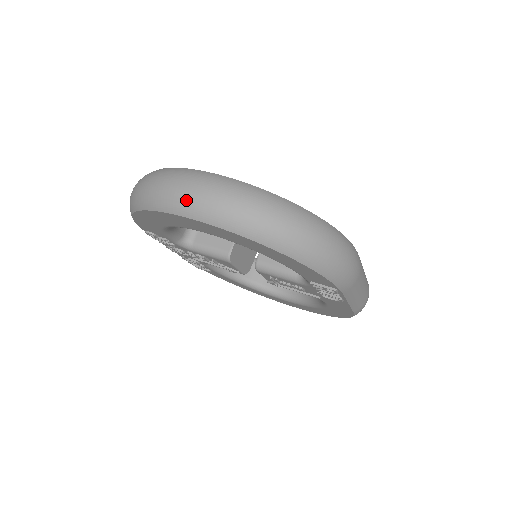
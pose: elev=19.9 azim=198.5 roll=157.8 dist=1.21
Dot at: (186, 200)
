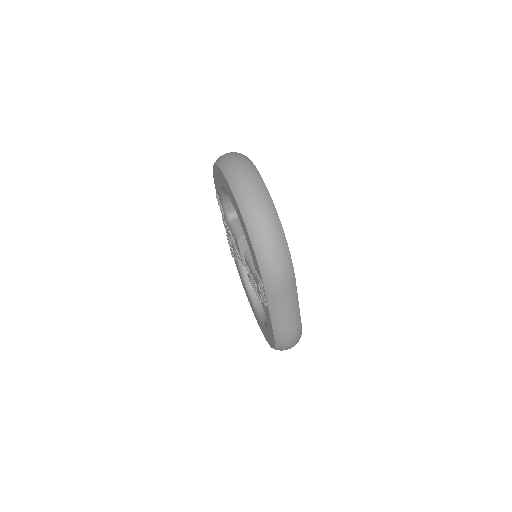
Dot at: (230, 165)
